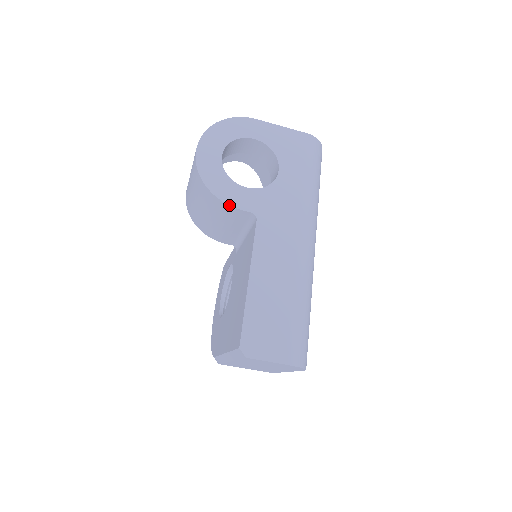
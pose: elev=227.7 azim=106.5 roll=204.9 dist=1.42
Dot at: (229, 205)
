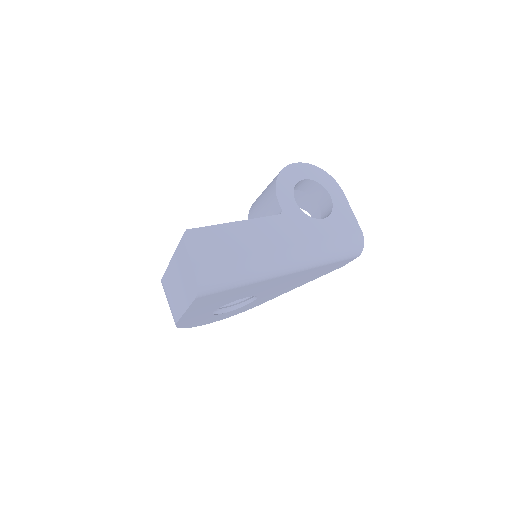
Dot at: (276, 193)
